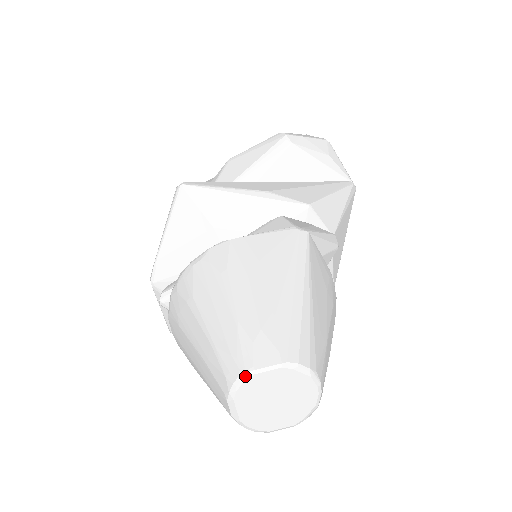
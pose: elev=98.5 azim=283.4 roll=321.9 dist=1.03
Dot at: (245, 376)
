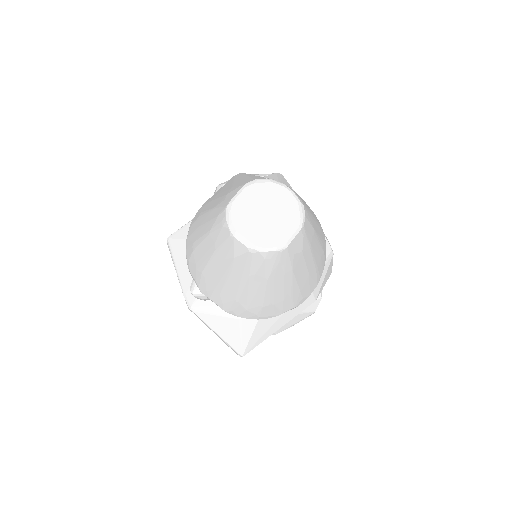
Dot at: (228, 208)
